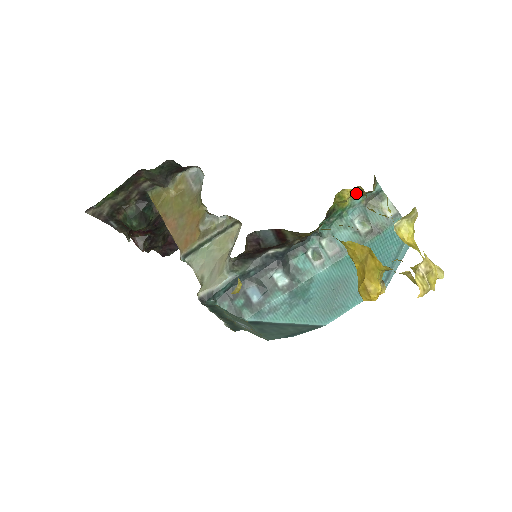
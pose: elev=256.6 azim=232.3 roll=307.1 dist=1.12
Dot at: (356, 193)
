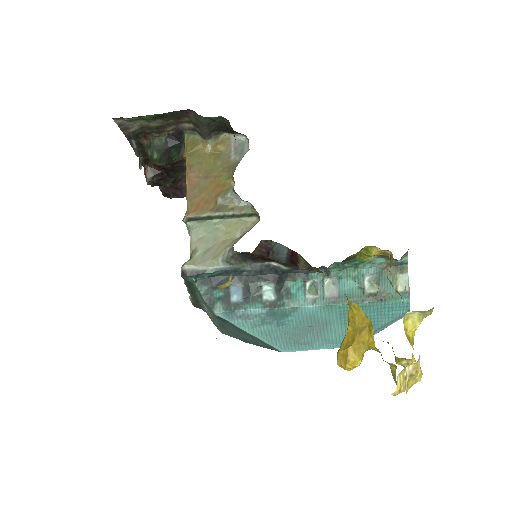
Dot at: (383, 254)
